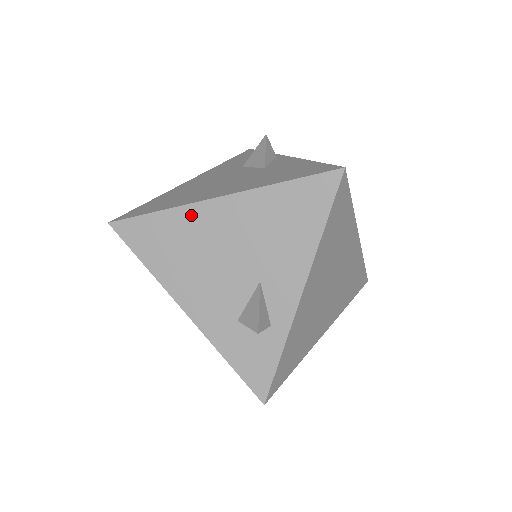
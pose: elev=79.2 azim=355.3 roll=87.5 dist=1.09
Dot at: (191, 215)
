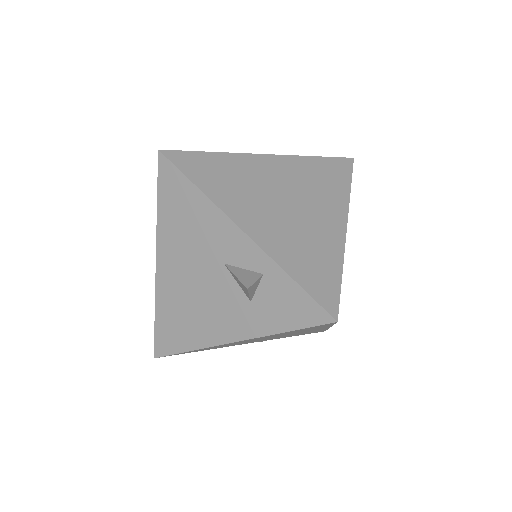
Dot at: (163, 292)
